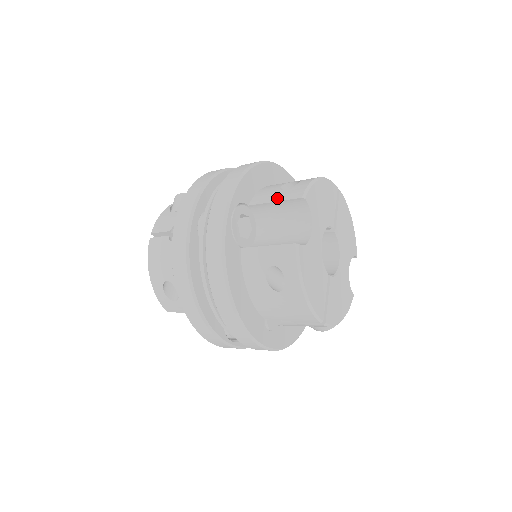
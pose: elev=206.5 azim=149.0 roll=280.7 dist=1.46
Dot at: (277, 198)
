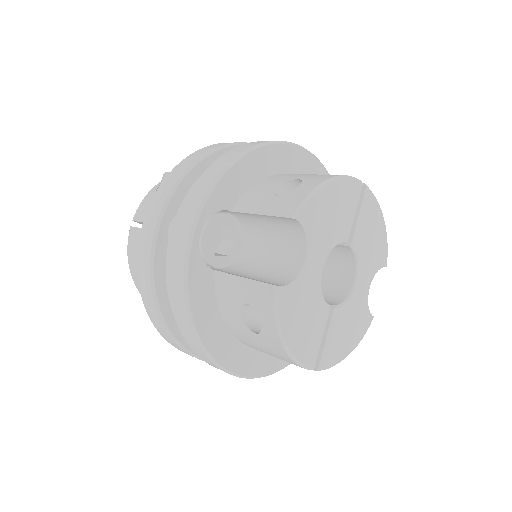
Dot at: (264, 209)
